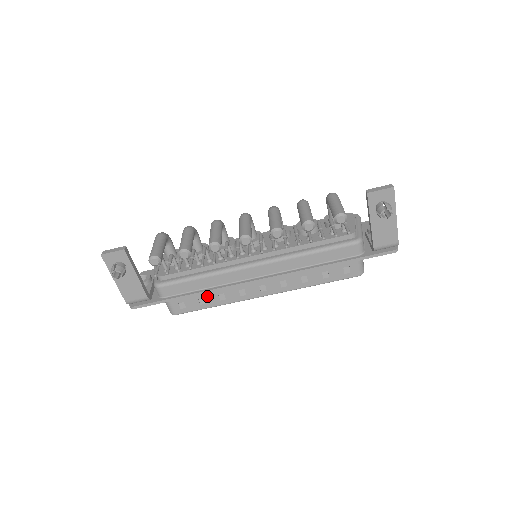
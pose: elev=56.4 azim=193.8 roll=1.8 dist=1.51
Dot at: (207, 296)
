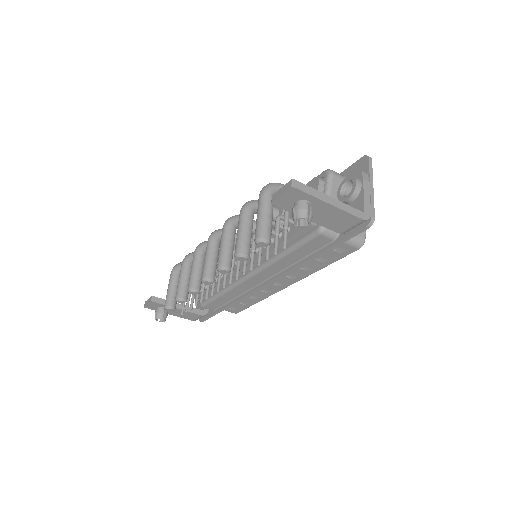
Dot at: (242, 300)
